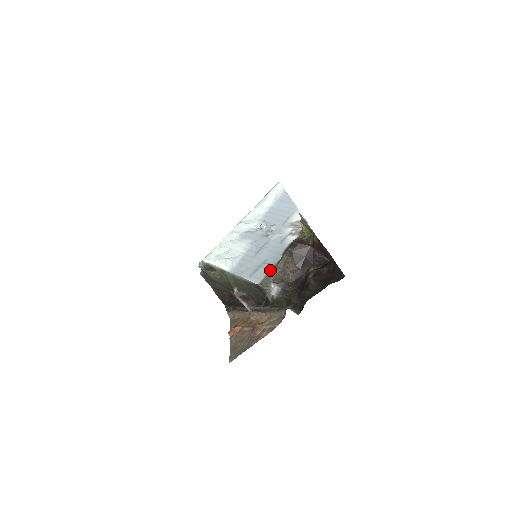
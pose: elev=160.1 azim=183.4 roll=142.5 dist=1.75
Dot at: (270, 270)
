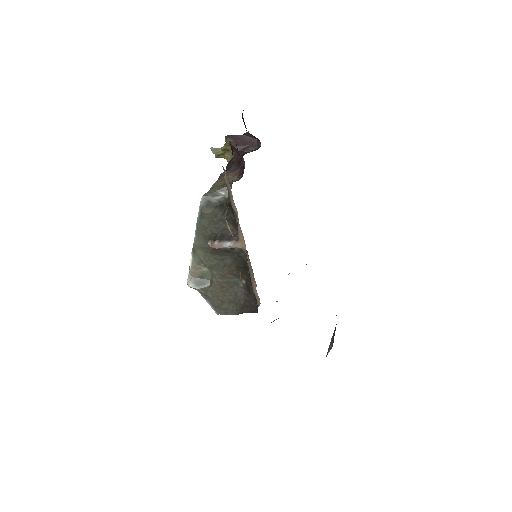
Dot at: (211, 188)
